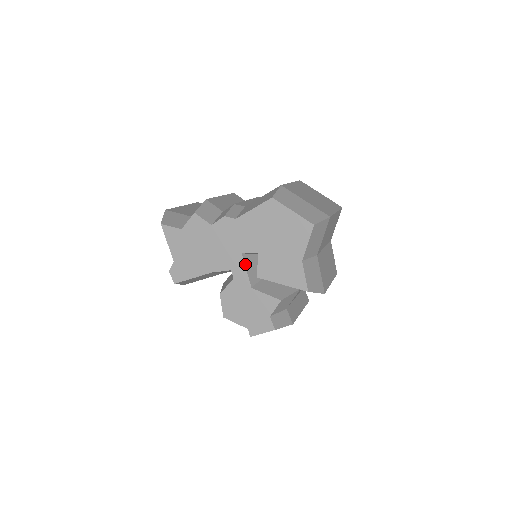
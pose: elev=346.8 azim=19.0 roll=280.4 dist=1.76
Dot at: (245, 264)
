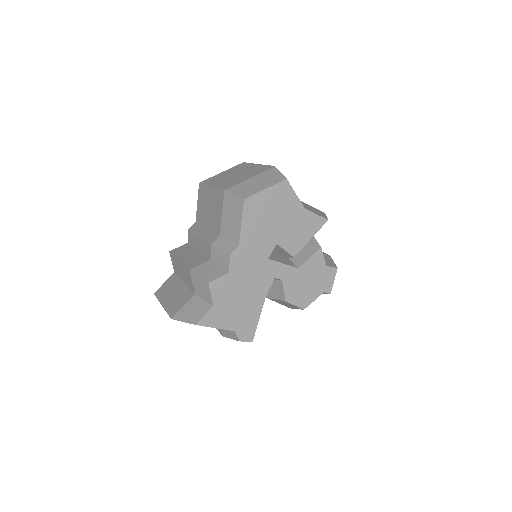
Dot at: (277, 262)
